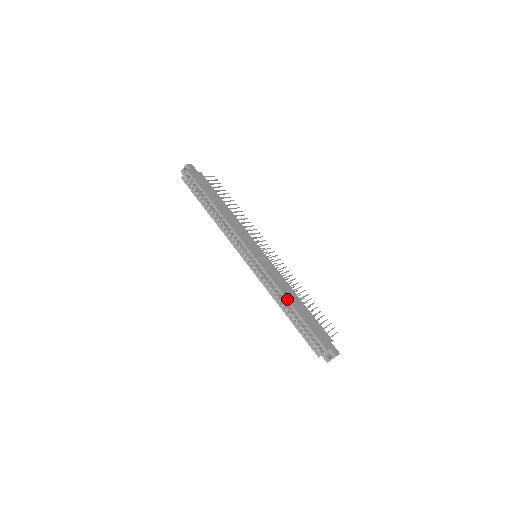
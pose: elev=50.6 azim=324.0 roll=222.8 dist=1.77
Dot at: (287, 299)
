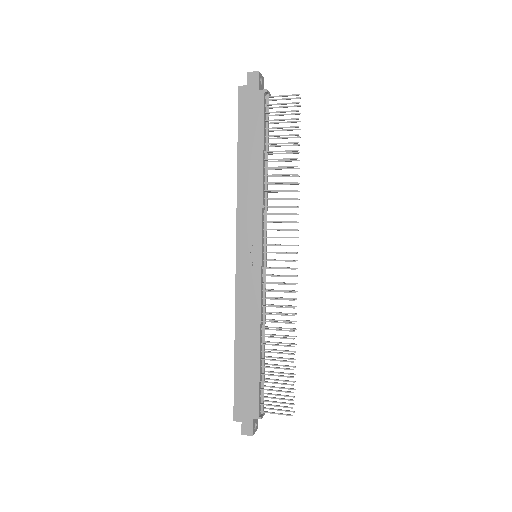
Dot at: occluded
